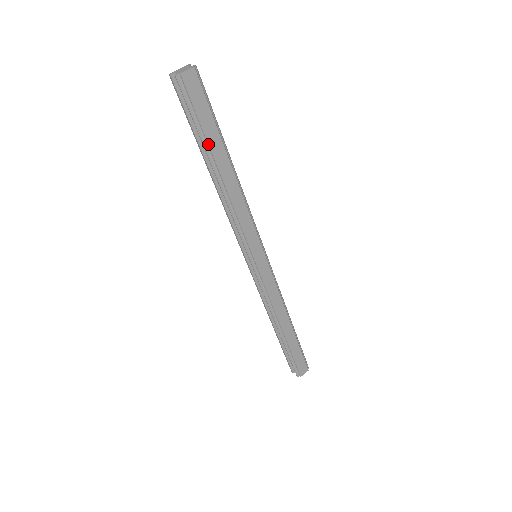
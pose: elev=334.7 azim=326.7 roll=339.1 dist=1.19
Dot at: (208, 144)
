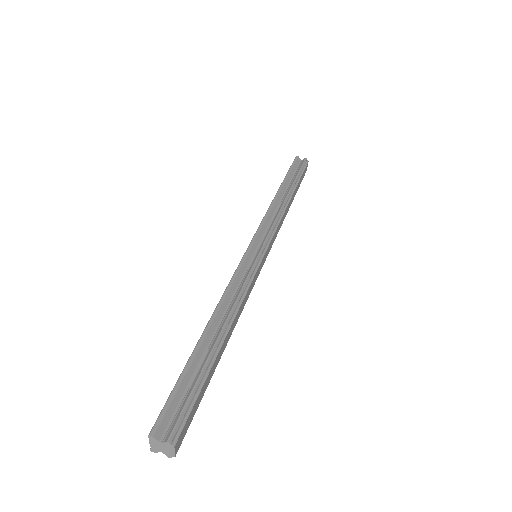
Dot at: occluded
